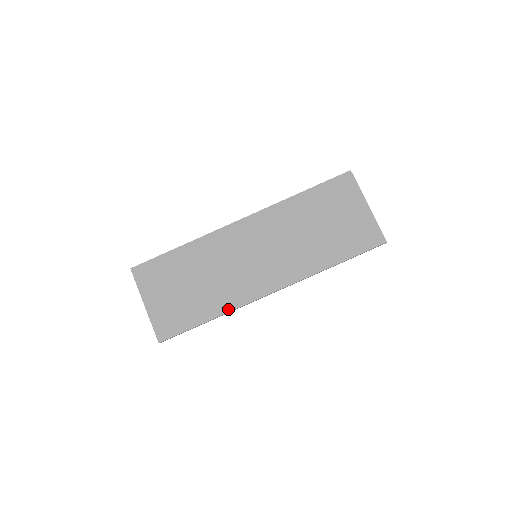
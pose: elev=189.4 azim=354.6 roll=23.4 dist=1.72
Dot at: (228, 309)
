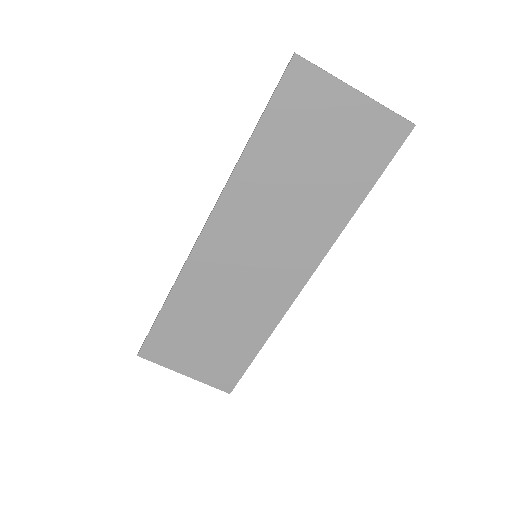
Dot at: (271, 327)
